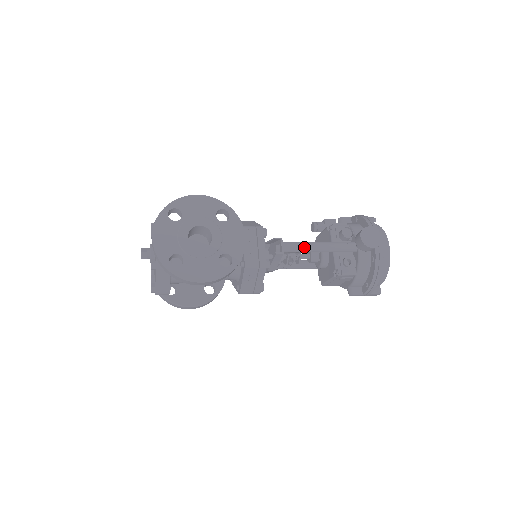
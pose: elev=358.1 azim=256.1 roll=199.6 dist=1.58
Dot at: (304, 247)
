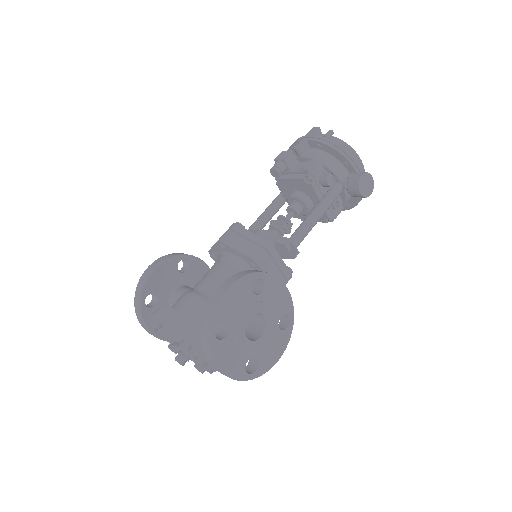
Dot at: (310, 230)
